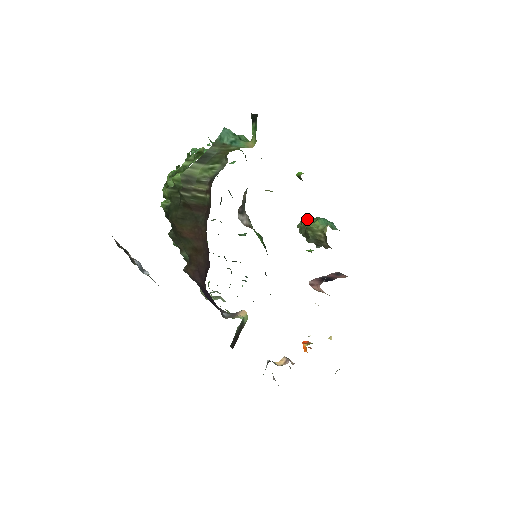
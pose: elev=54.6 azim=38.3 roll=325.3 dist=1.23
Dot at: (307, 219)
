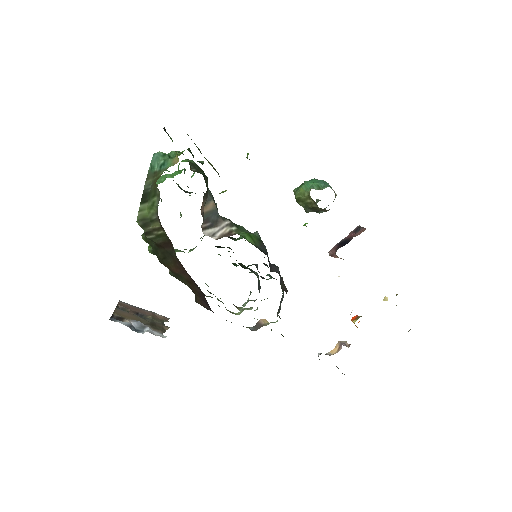
Dot at: (297, 188)
